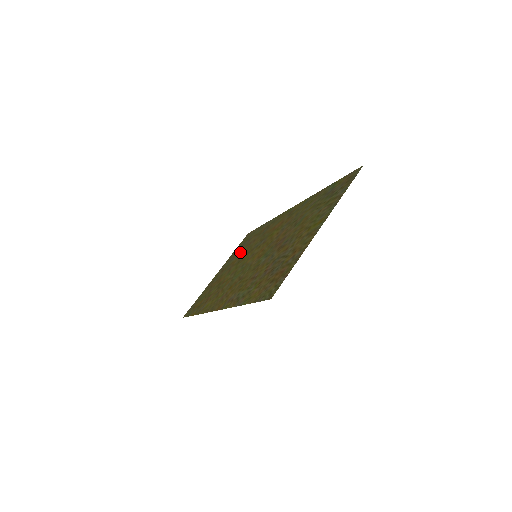
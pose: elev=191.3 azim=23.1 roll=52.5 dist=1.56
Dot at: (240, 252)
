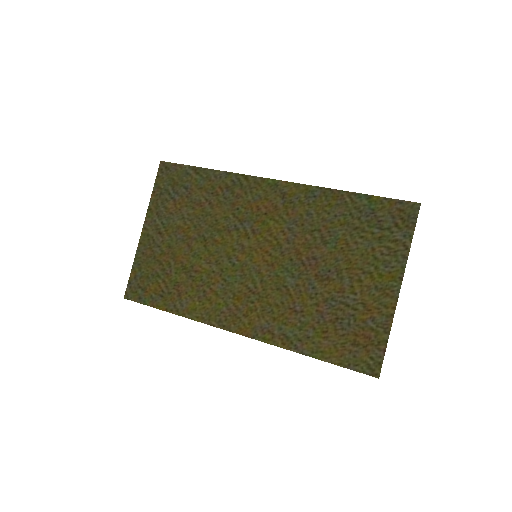
Dot at: (184, 211)
